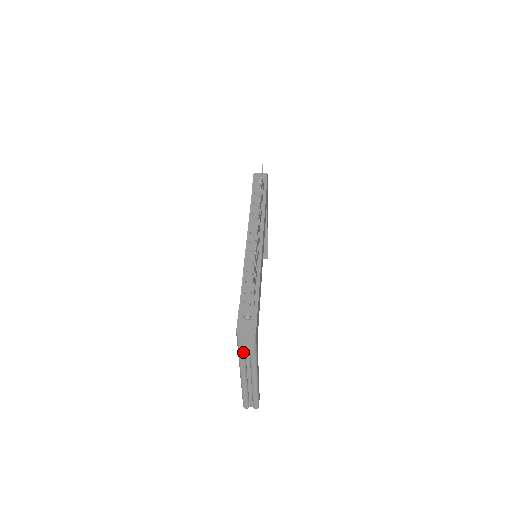
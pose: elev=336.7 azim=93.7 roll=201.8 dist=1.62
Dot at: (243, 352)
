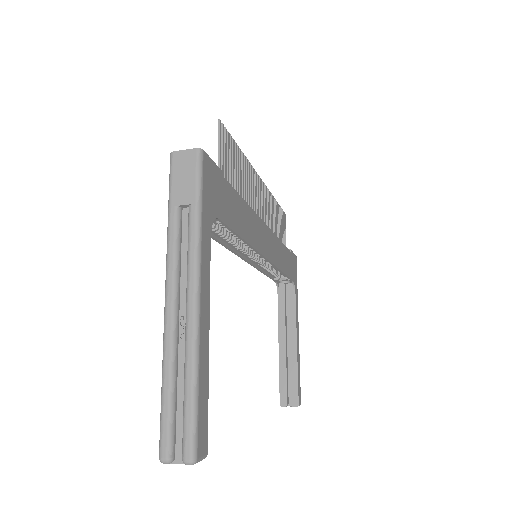
Dot at: (176, 207)
